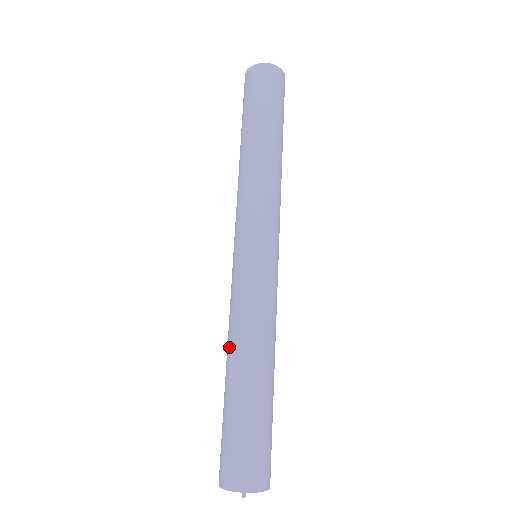
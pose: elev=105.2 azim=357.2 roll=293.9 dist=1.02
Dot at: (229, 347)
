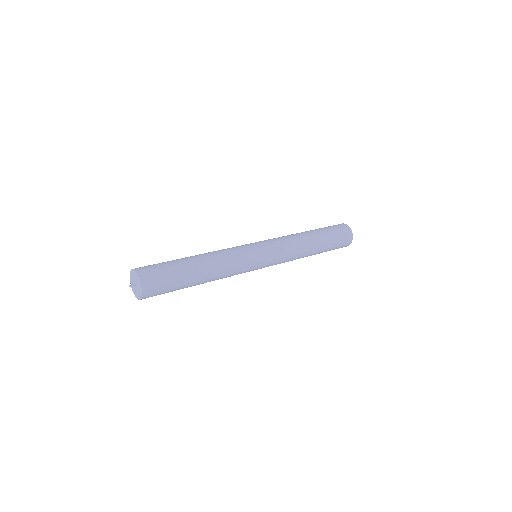
Dot at: occluded
